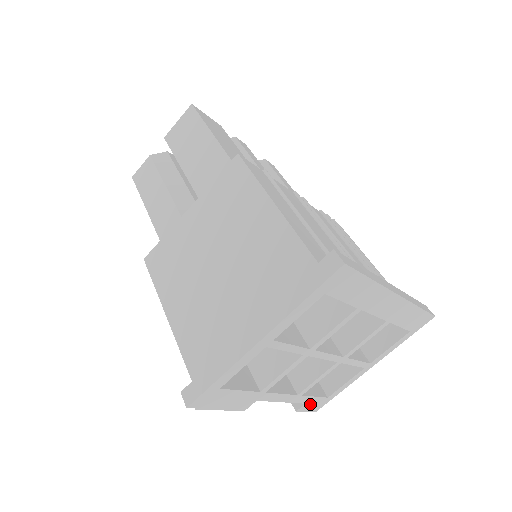
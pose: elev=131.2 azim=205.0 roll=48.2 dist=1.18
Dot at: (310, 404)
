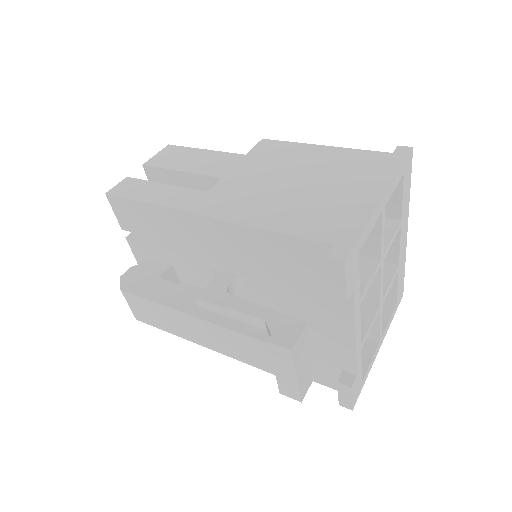
Dot at: (356, 382)
